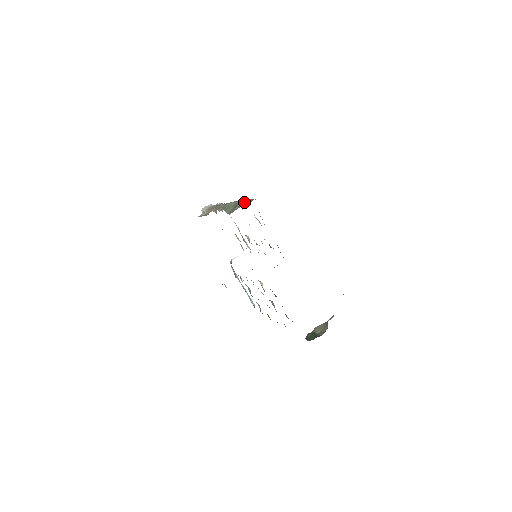
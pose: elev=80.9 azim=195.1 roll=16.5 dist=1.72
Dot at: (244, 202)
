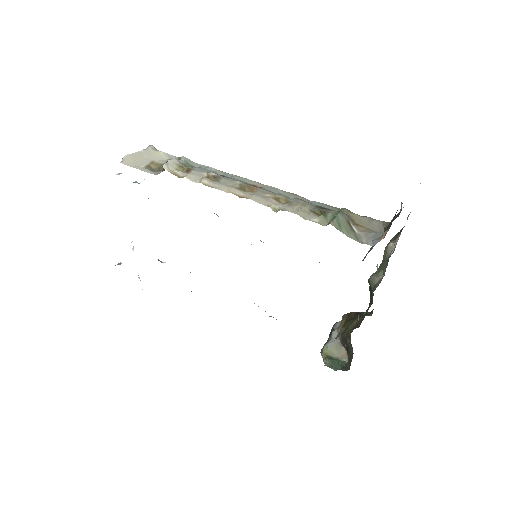
Dot at: (352, 217)
